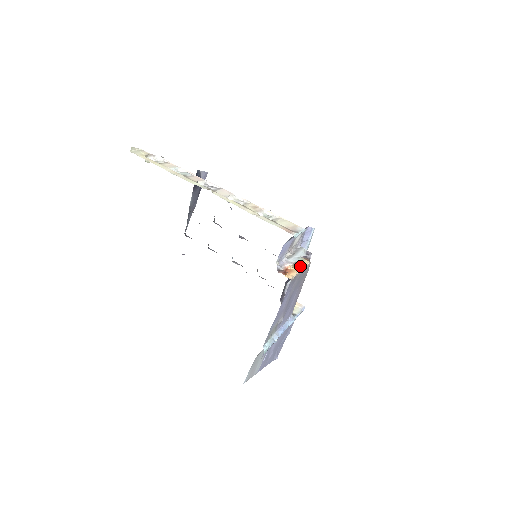
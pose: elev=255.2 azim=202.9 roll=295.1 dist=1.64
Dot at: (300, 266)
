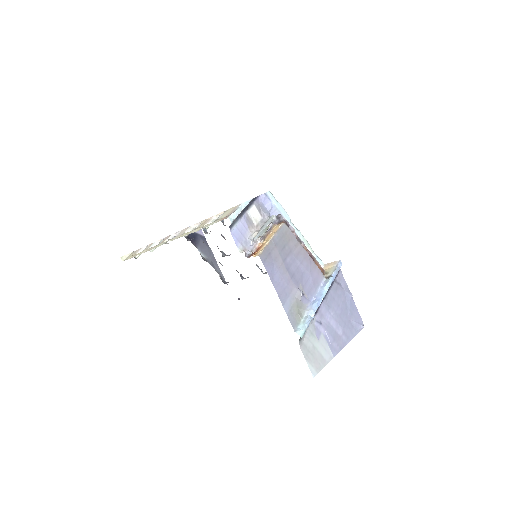
Dot at: (270, 235)
